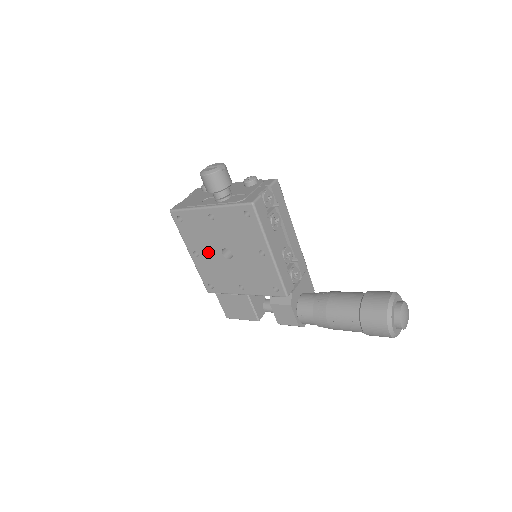
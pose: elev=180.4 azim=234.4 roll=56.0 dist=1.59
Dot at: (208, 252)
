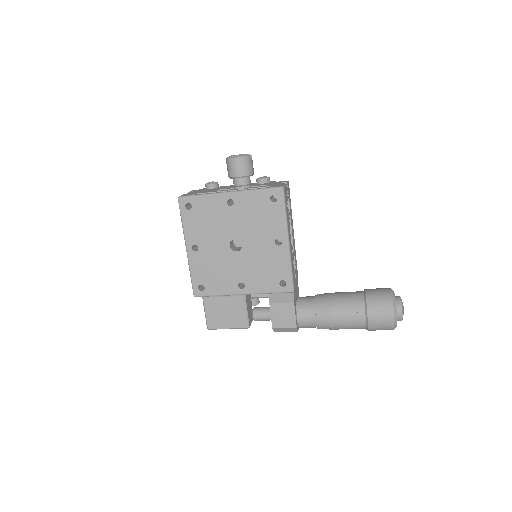
Dot at: (212, 245)
